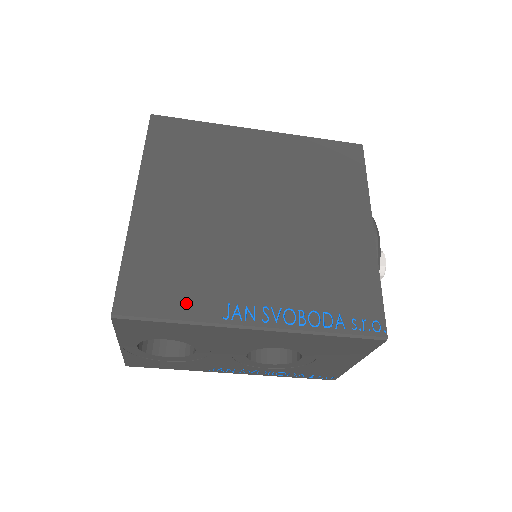
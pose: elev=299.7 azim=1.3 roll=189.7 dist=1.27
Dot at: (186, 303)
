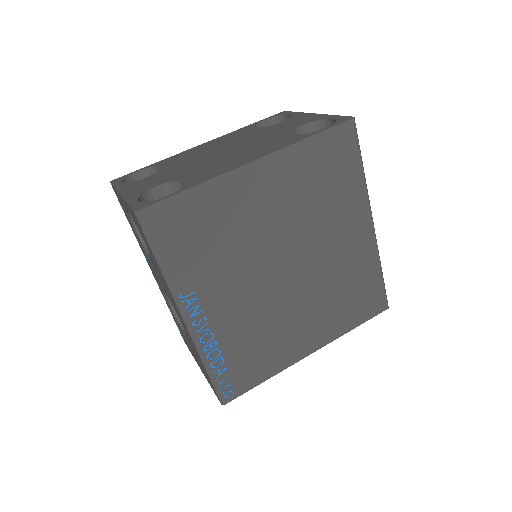
Dot at: (179, 261)
